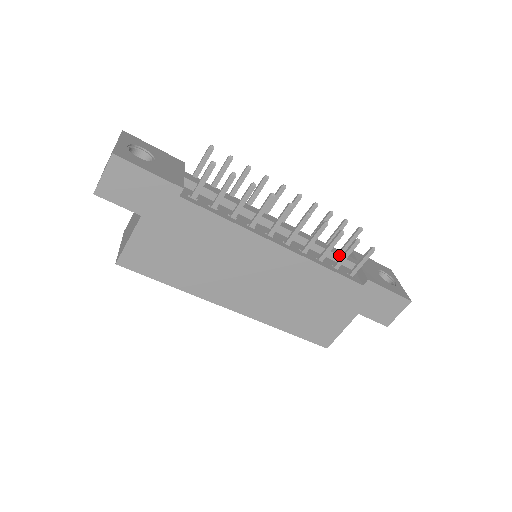
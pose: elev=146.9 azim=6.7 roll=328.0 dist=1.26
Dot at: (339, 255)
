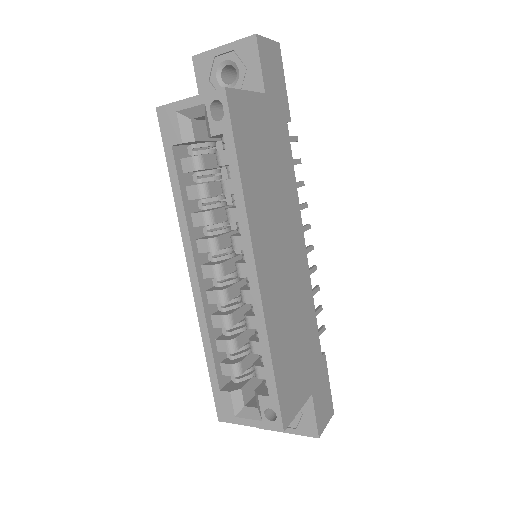
Dot at: occluded
